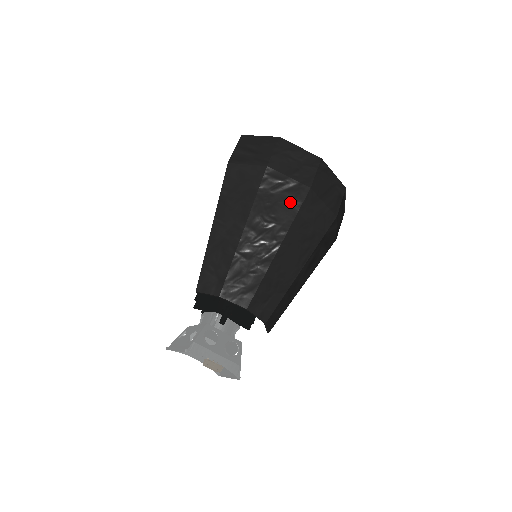
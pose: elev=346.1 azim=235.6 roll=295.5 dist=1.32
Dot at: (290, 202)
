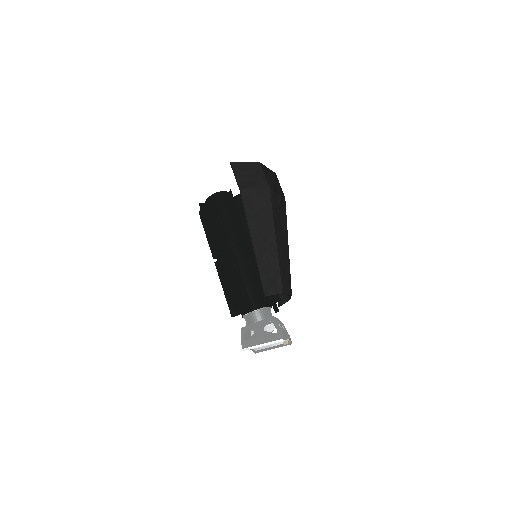
Dot at: (283, 211)
